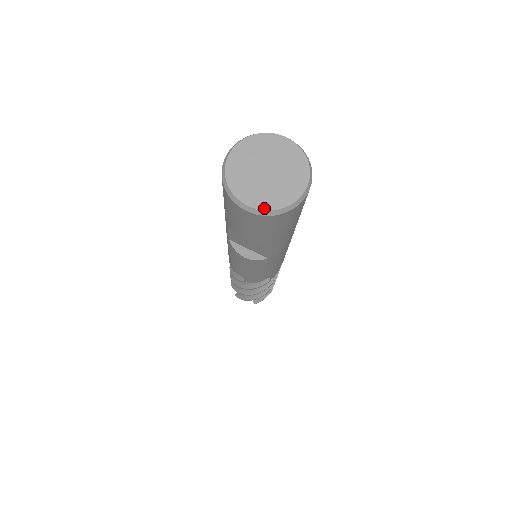
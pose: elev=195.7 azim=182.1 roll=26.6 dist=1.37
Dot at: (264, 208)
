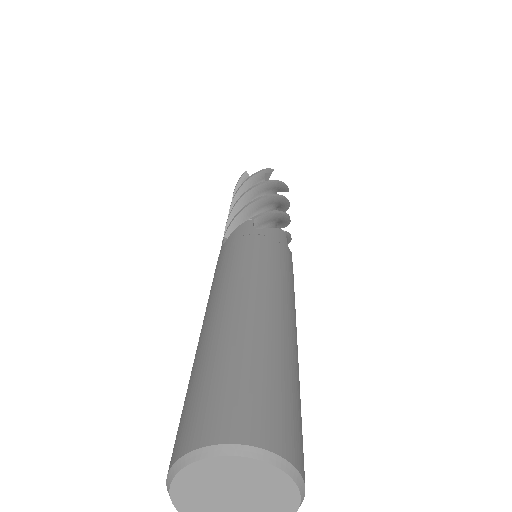
Dot at: out of frame
